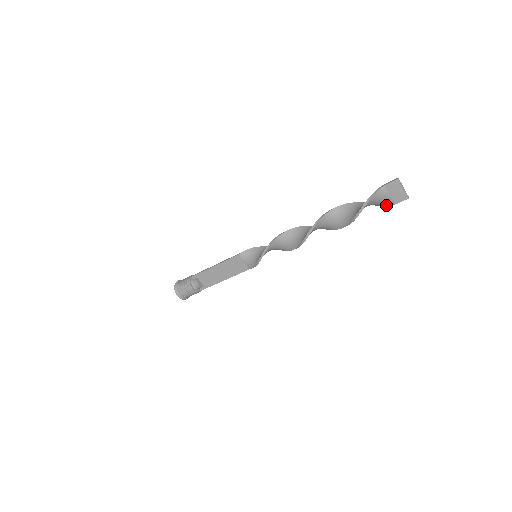
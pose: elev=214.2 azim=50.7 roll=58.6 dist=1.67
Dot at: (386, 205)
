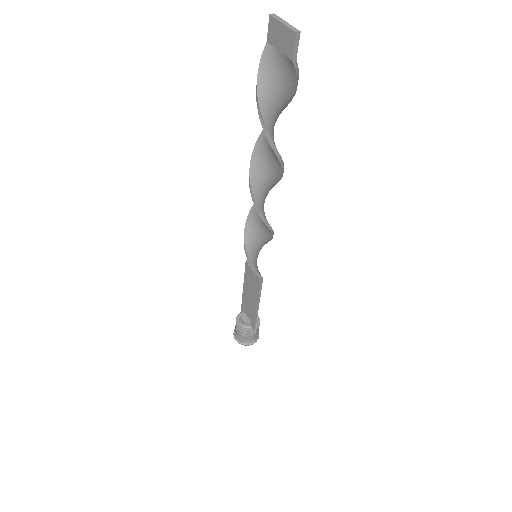
Dot at: (295, 74)
